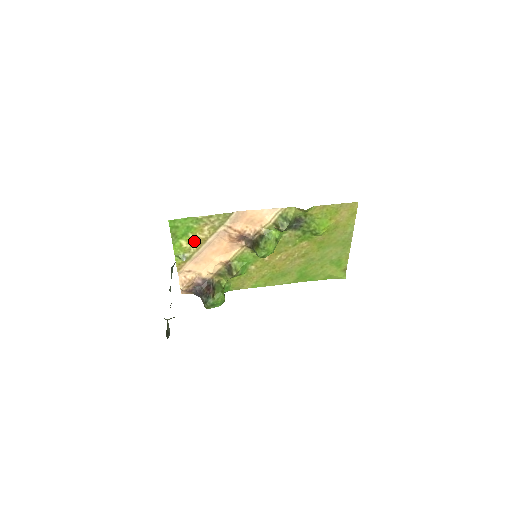
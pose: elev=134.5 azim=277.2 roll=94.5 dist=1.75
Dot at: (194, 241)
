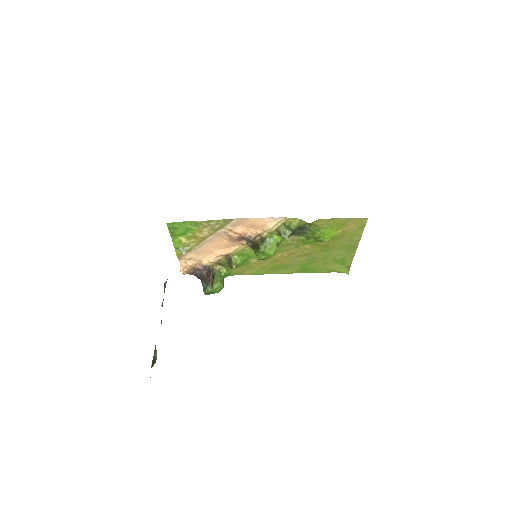
Dot at: (194, 238)
